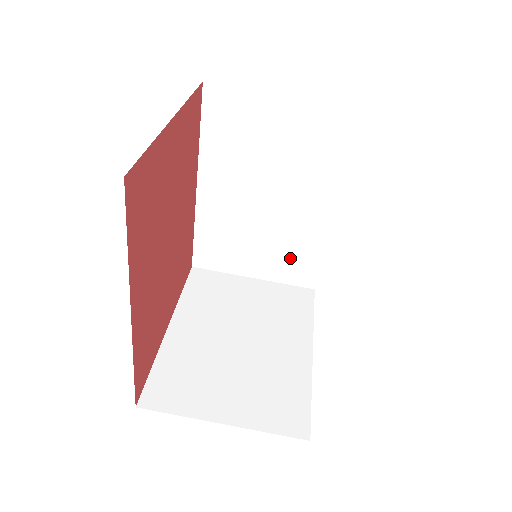
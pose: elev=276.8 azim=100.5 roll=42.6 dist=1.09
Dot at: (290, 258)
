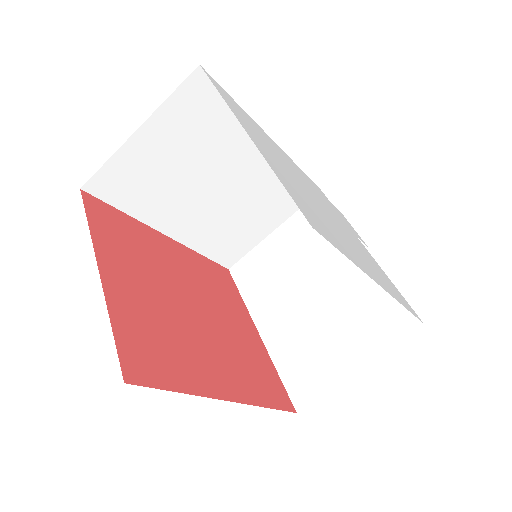
Dot at: (280, 196)
